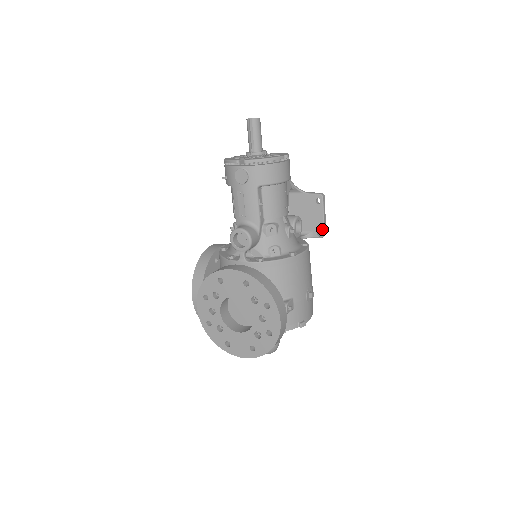
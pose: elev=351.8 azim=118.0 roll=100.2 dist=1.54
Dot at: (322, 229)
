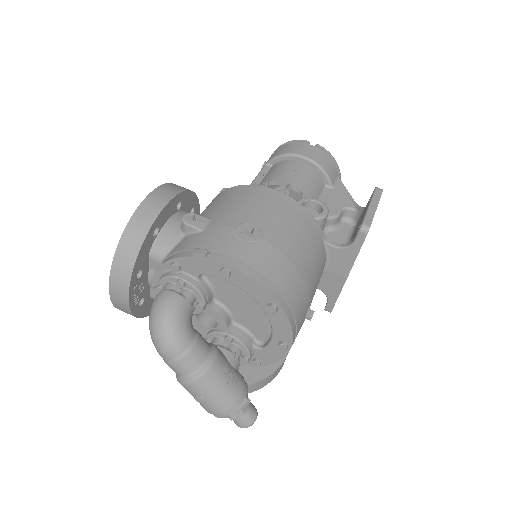
Dot at: (363, 220)
